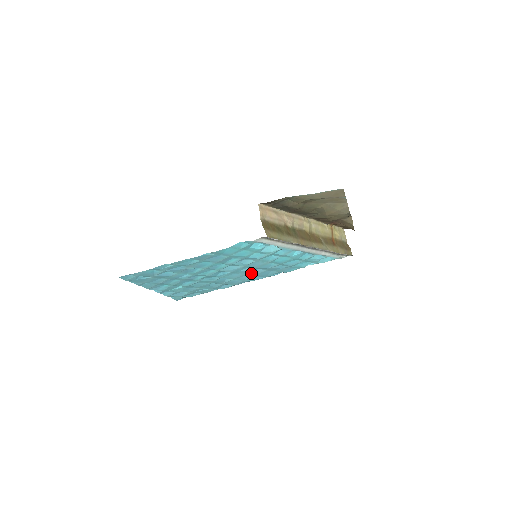
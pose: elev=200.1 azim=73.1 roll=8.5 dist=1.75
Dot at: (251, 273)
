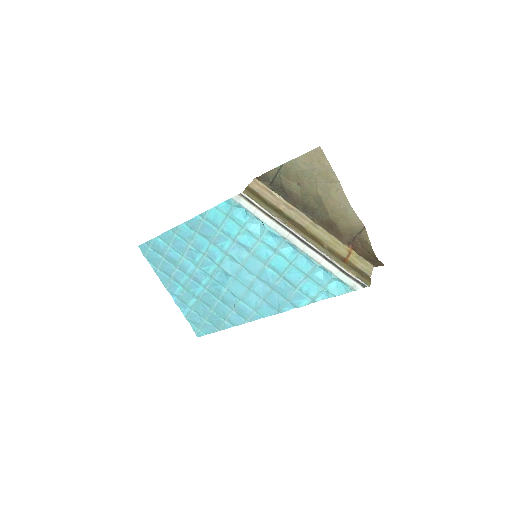
Dot at: (256, 291)
